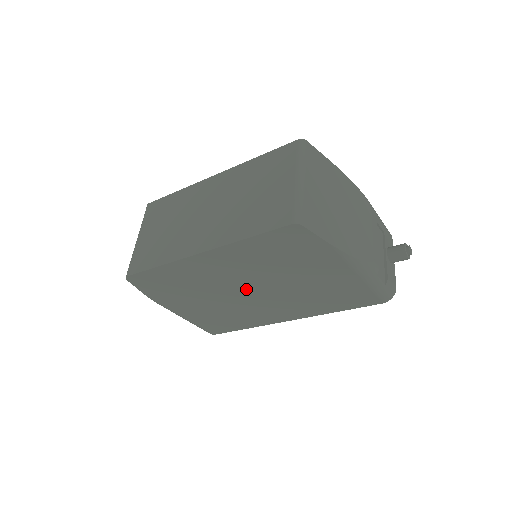
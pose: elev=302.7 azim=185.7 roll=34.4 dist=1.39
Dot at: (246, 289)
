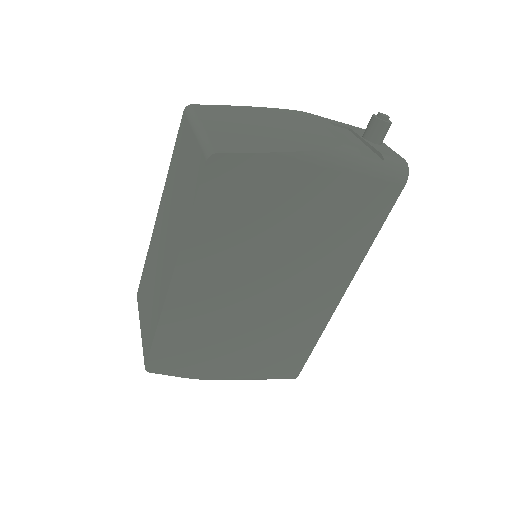
Dot at: (260, 287)
